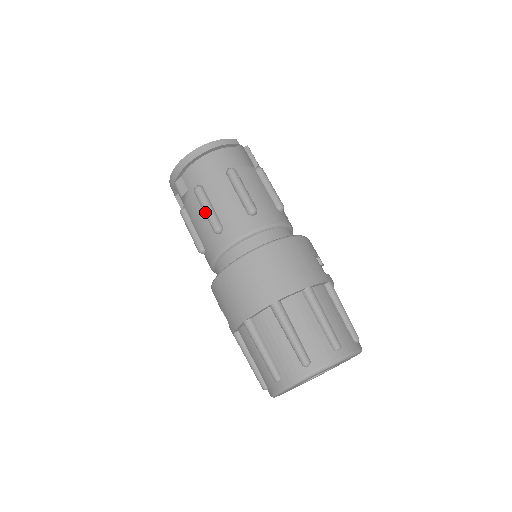
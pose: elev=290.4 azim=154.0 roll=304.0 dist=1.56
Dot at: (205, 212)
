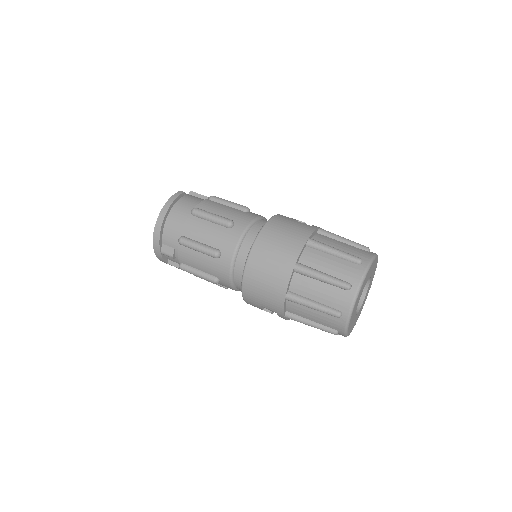
Dot at: (199, 250)
